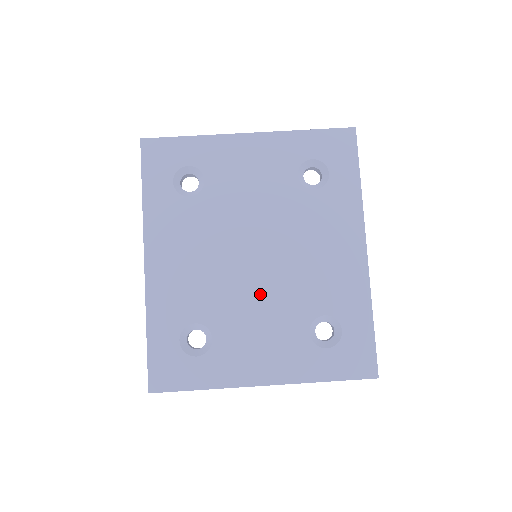
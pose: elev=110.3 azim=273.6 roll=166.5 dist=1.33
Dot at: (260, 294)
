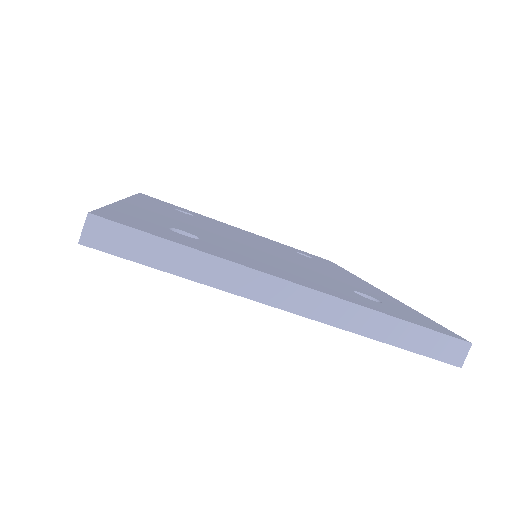
Dot at: occluded
